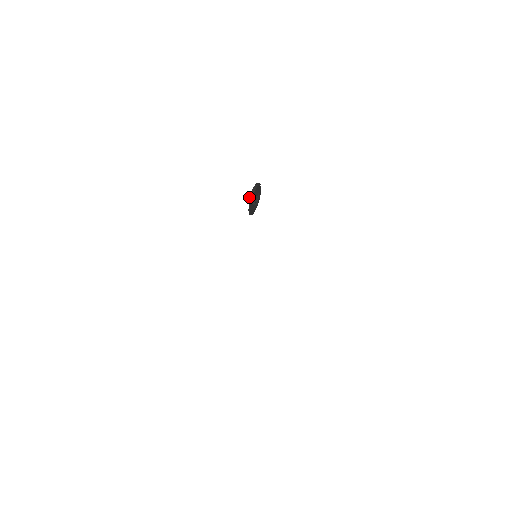
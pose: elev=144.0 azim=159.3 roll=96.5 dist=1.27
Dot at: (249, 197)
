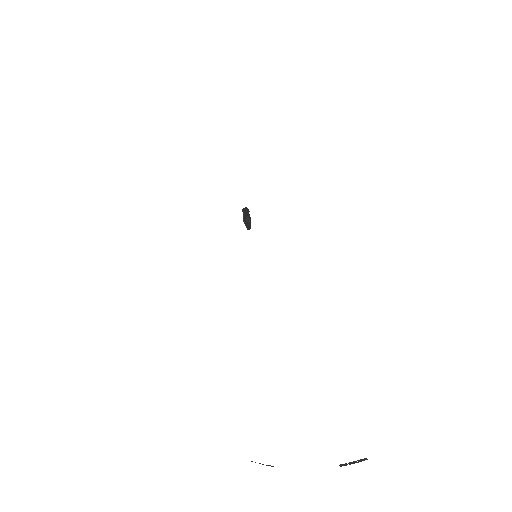
Dot at: (242, 210)
